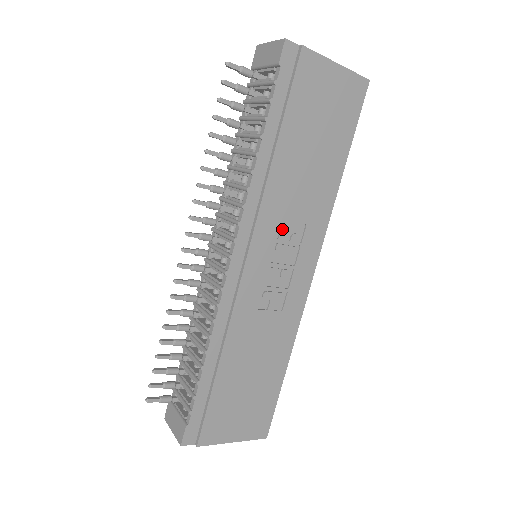
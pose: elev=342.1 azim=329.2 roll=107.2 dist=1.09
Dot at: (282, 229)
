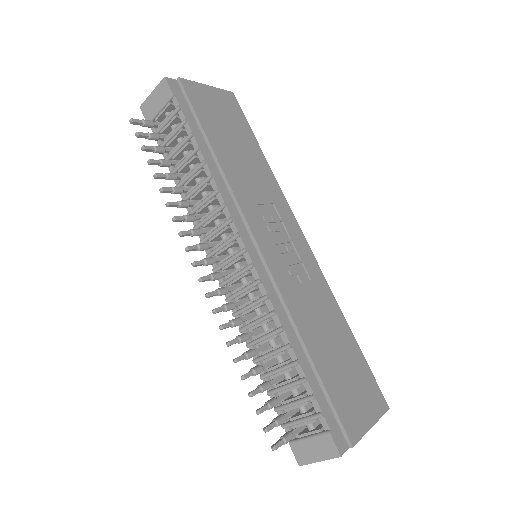
Dot at: (261, 213)
